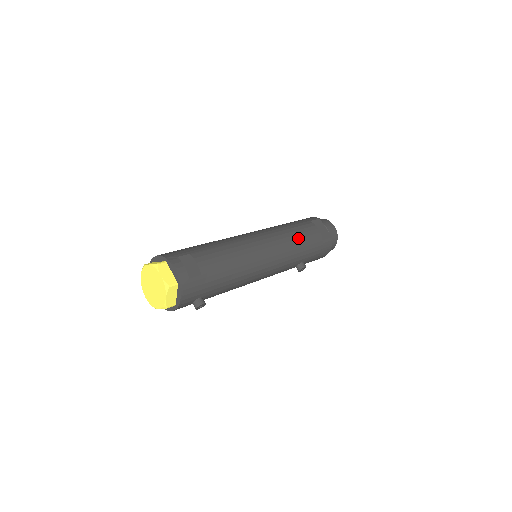
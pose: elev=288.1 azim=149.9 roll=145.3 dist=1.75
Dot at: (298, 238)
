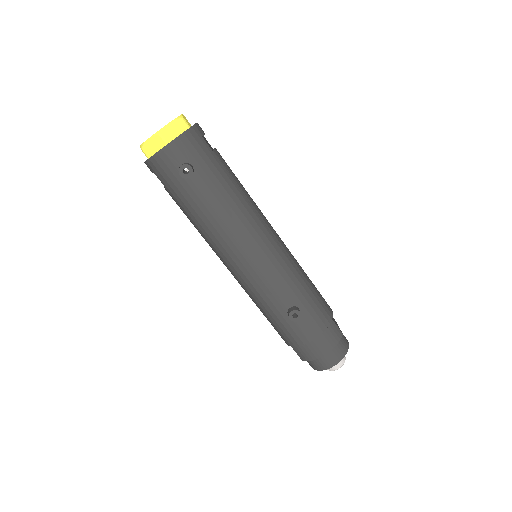
Dot at: (309, 280)
